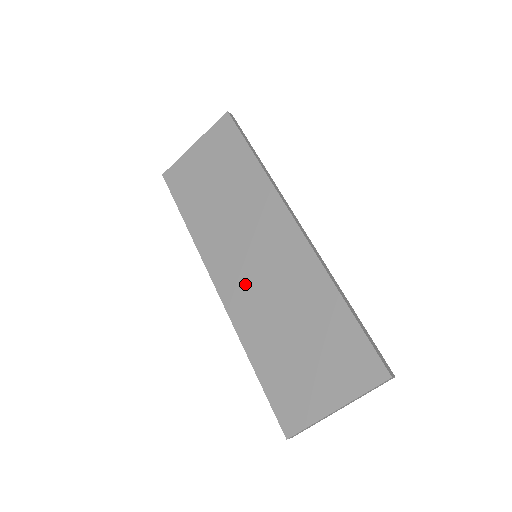
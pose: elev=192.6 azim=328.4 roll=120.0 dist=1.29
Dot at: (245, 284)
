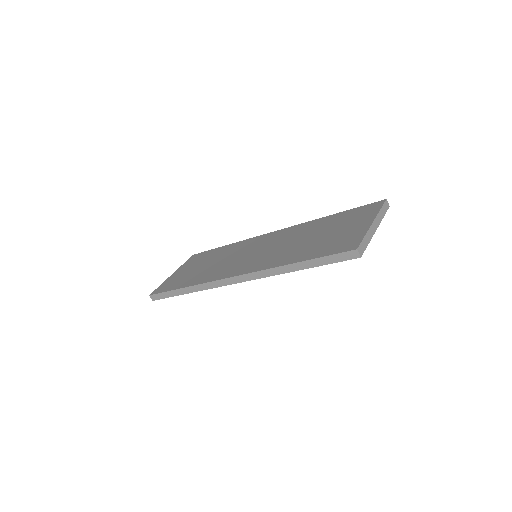
Dot at: (258, 259)
